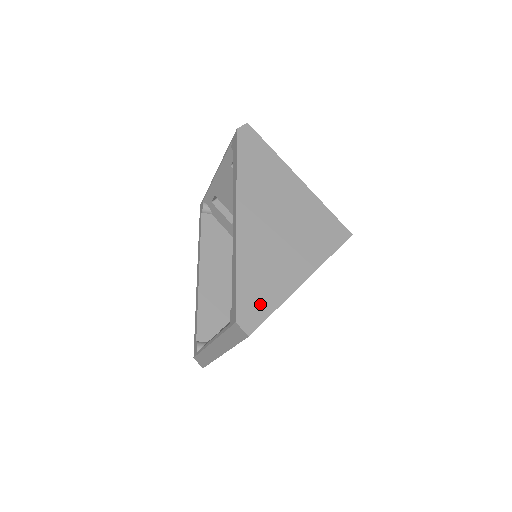
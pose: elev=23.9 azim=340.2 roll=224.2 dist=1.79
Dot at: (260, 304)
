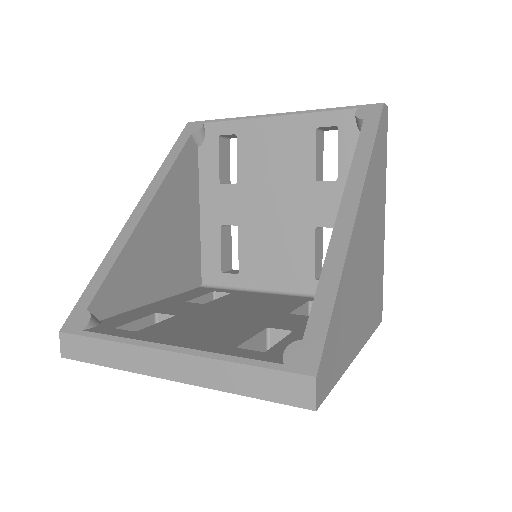
Dot at: (334, 362)
